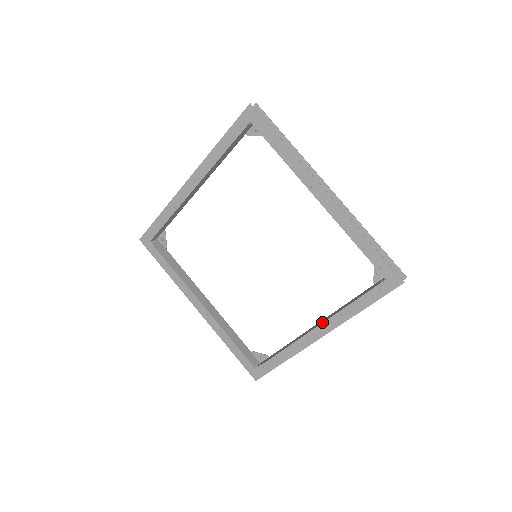
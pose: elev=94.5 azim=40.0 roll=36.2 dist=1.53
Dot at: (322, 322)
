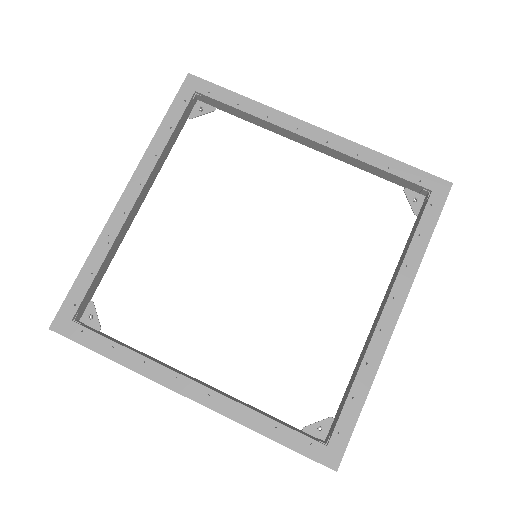
Dot at: (388, 294)
